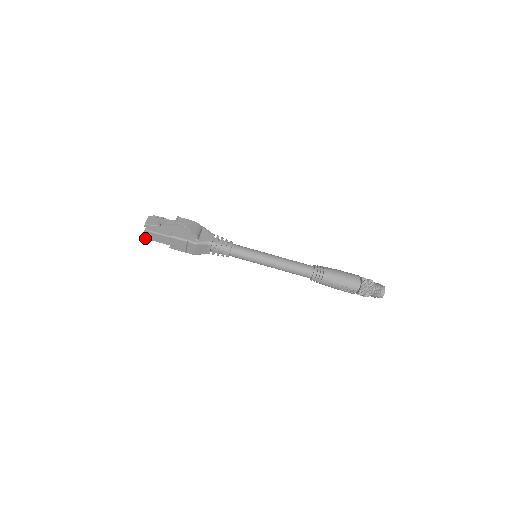
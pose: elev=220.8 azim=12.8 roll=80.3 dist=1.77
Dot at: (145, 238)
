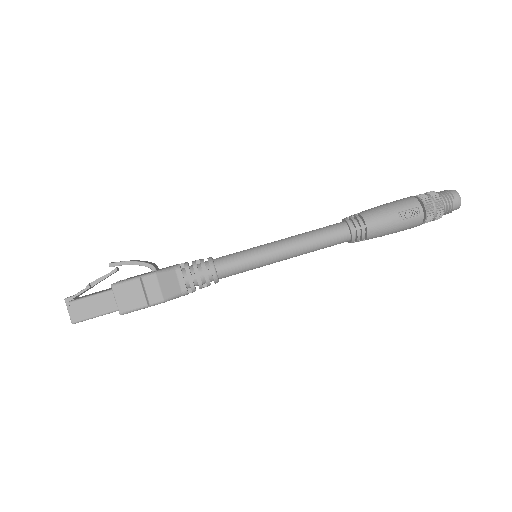
Dot at: (74, 322)
